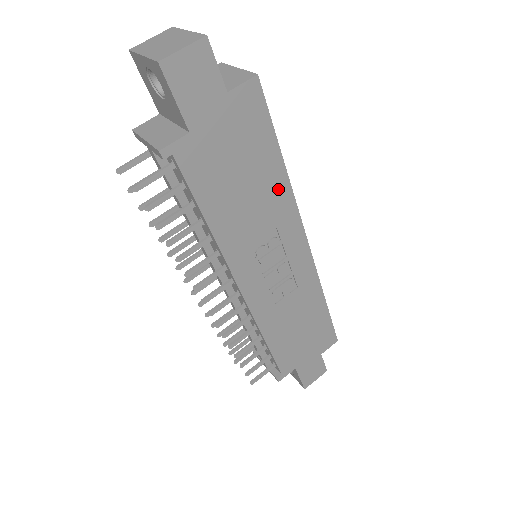
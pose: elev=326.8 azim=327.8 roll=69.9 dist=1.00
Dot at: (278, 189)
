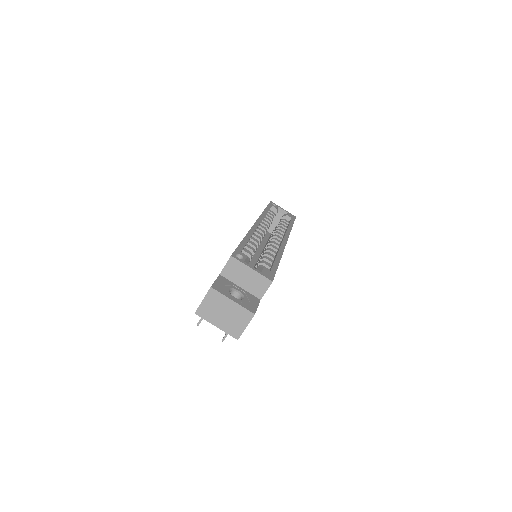
Dot at: occluded
